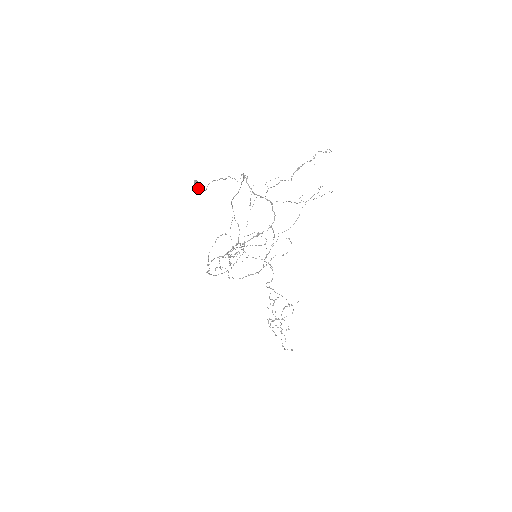
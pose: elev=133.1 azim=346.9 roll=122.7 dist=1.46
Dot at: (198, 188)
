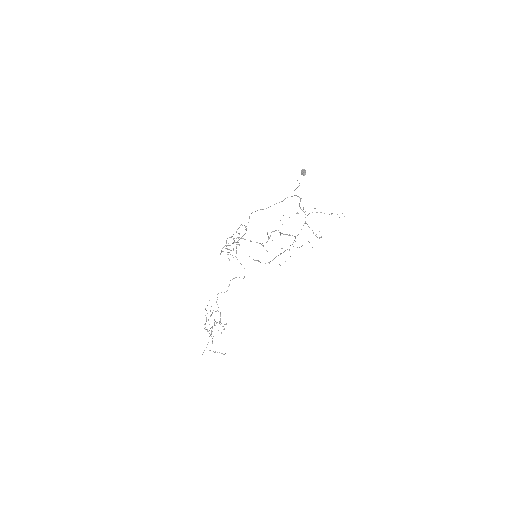
Dot at: occluded
